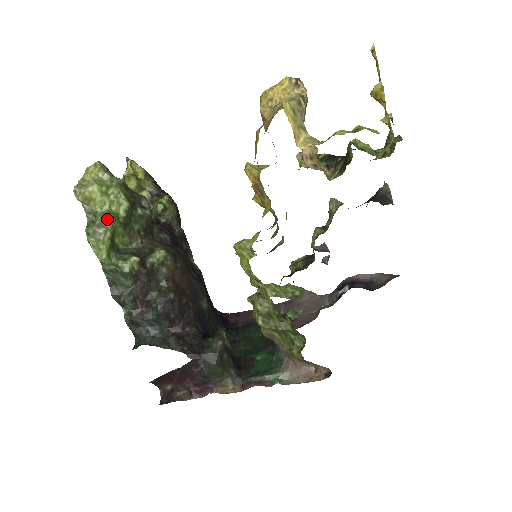
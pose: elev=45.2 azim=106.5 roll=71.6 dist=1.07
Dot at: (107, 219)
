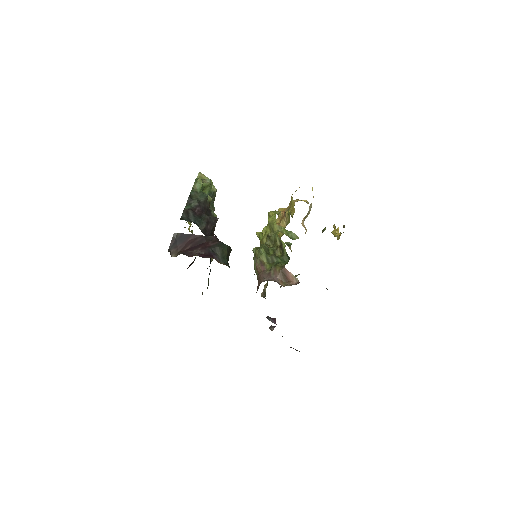
Dot at: occluded
